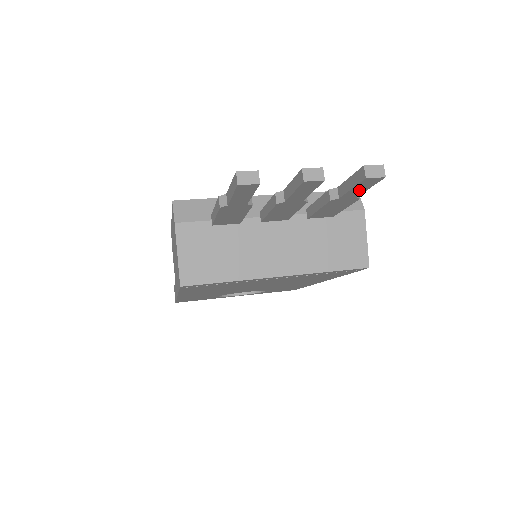
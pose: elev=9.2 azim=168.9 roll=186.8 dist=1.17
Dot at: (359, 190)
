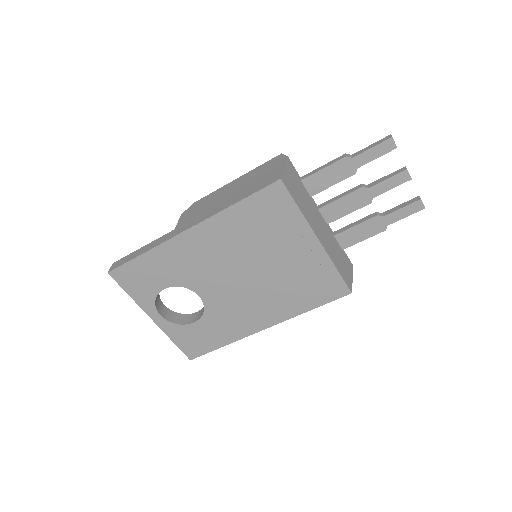
Dot at: (400, 215)
